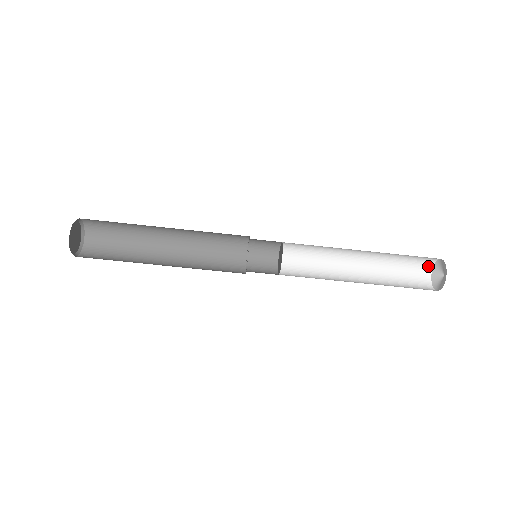
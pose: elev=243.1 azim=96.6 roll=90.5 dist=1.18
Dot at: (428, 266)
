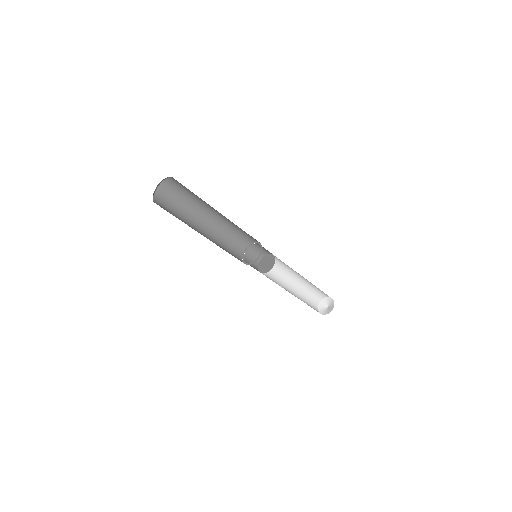
Dot at: (320, 299)
